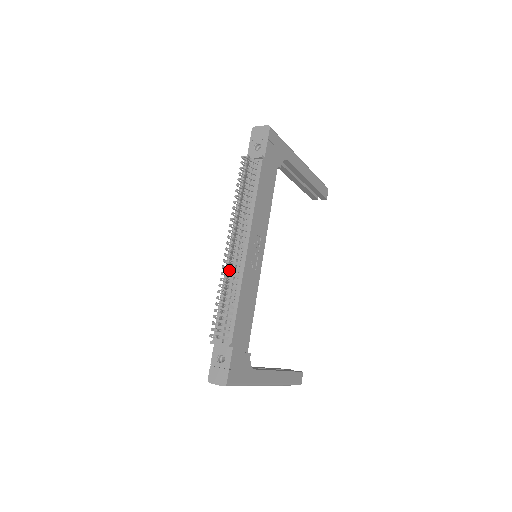
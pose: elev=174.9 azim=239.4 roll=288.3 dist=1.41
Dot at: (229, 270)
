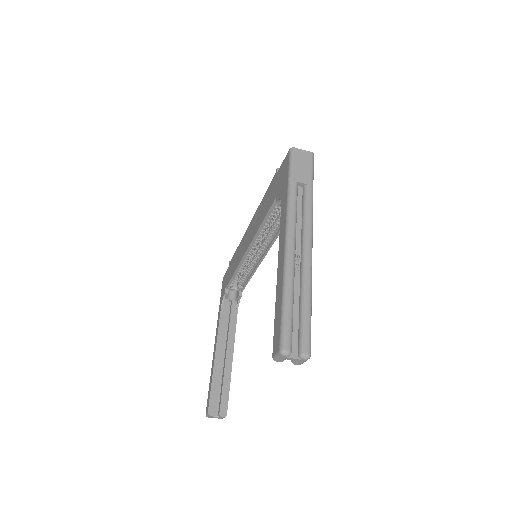
Dot at: occluded
